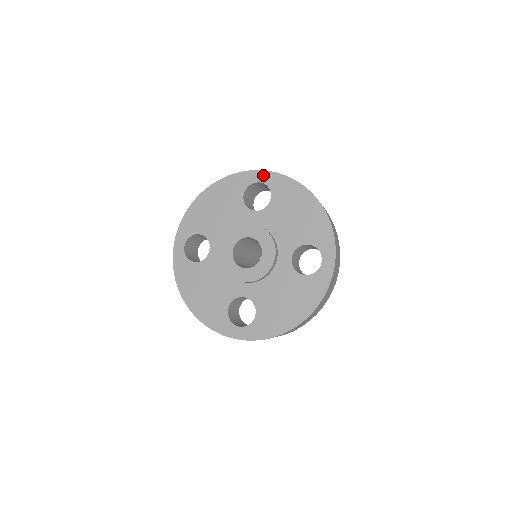
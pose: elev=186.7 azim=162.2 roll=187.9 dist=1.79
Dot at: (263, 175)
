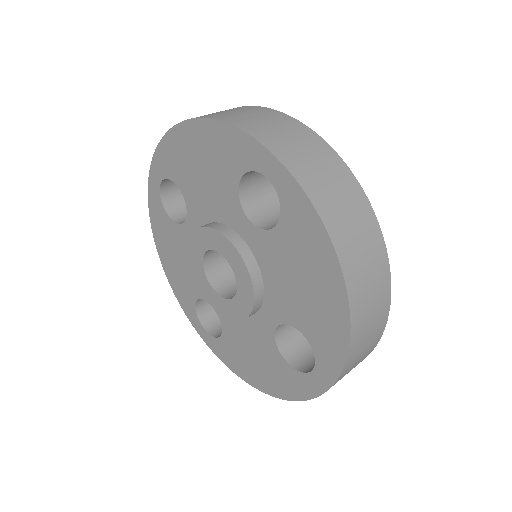
Dot at: (278, 172)
